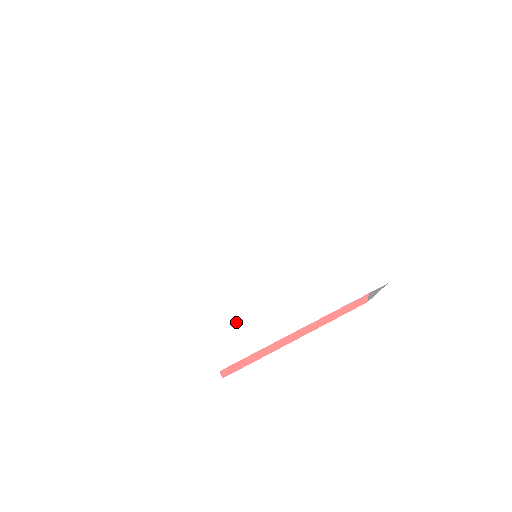
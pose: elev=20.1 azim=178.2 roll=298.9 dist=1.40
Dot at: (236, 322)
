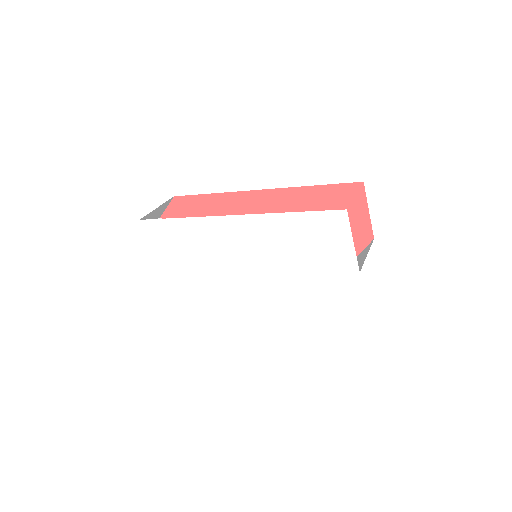
Dot at: (262, 331)
